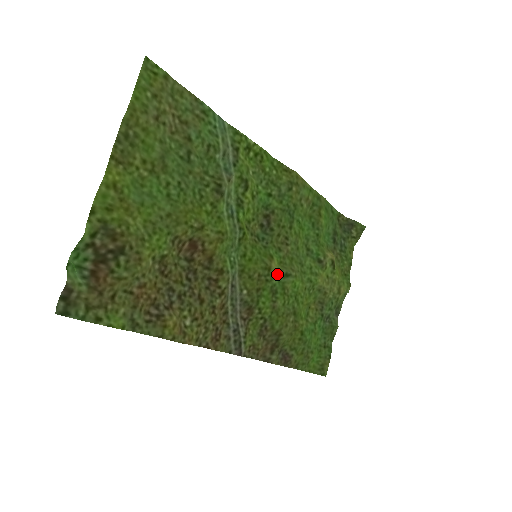
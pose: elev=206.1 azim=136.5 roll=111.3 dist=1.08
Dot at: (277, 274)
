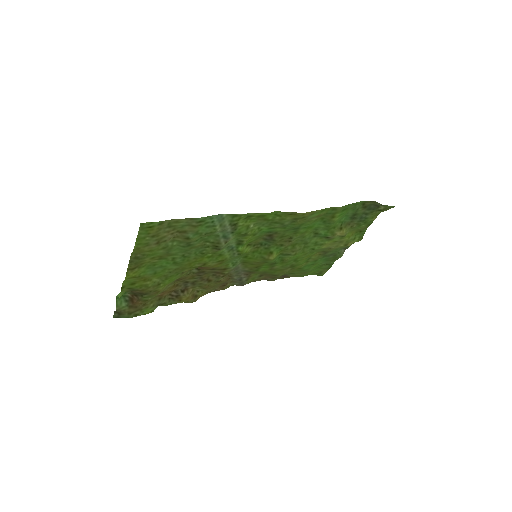
Dot at: (276, 257)
